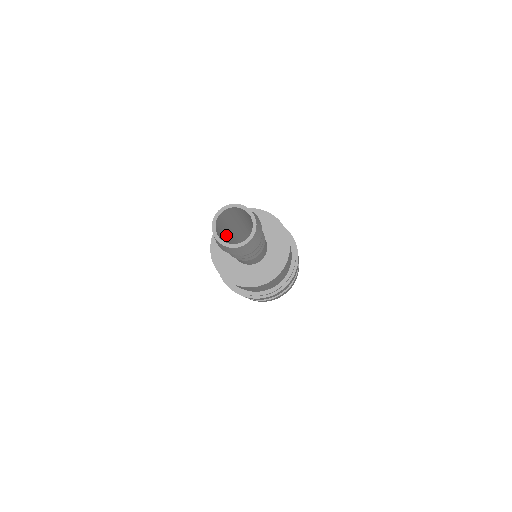
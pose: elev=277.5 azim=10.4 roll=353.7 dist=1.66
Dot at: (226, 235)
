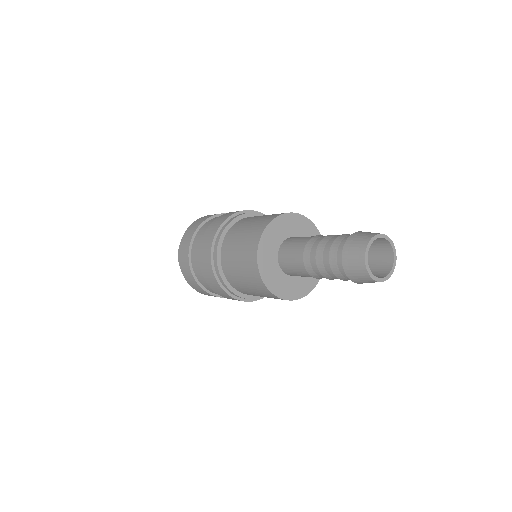
Dot at: (322, 269)
